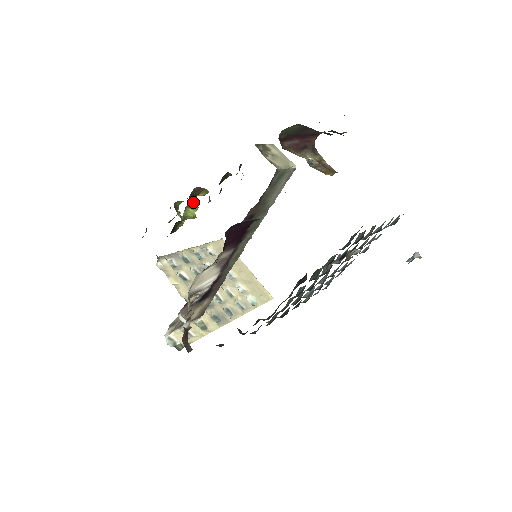
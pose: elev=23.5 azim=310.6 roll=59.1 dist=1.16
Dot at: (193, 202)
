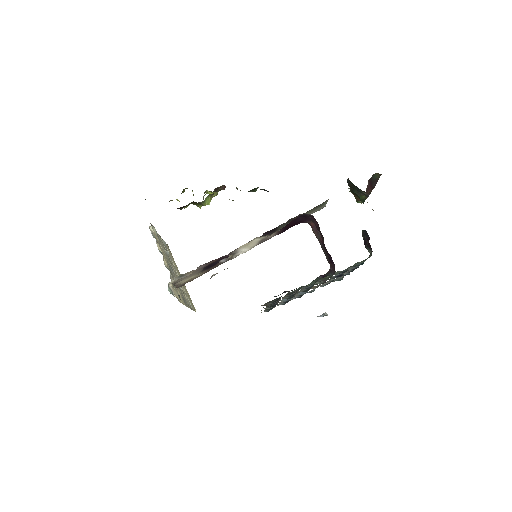
Dot at: (213, 194)
